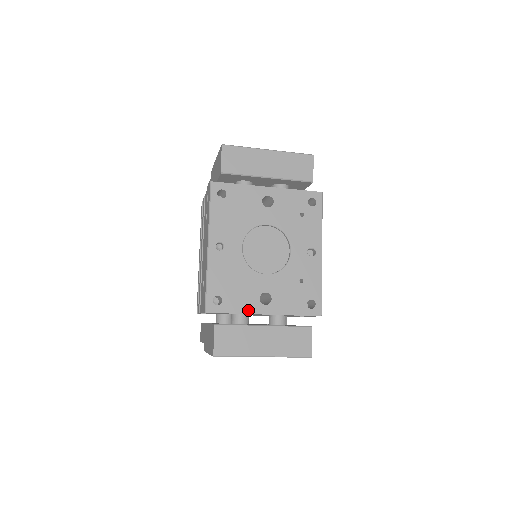
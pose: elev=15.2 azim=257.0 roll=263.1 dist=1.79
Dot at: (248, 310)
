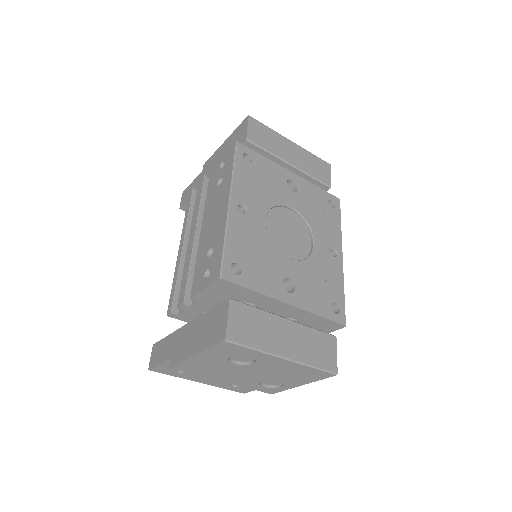
Dot at: (270, 292)
